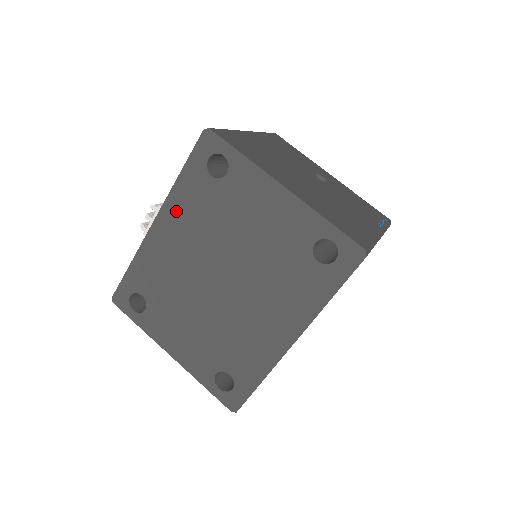
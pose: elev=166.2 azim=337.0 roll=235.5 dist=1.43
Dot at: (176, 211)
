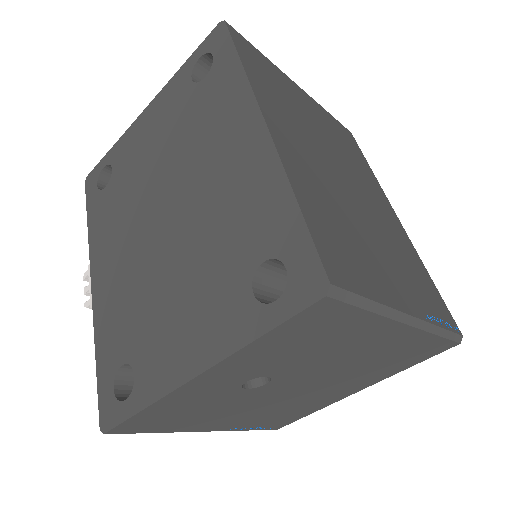
Dot at: (100, 246)
